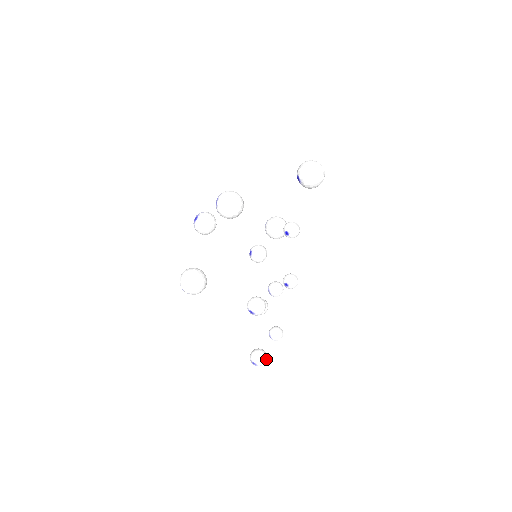
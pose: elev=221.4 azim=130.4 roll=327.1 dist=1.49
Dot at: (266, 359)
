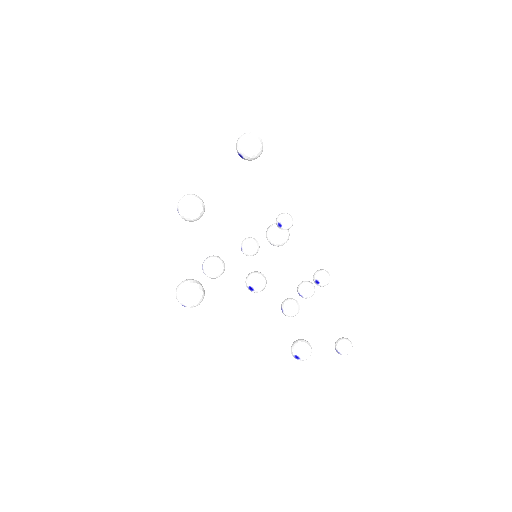
Dot at: (308, 346)
